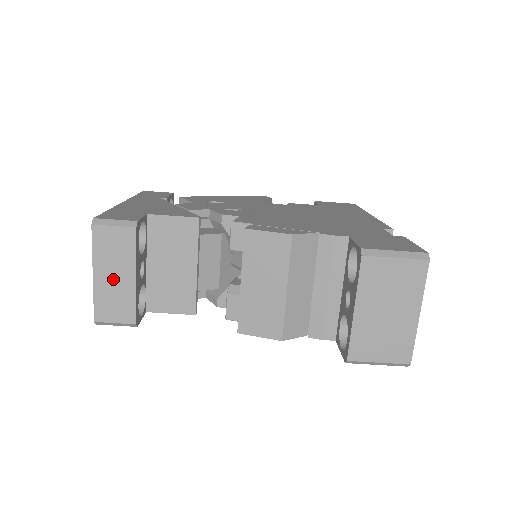
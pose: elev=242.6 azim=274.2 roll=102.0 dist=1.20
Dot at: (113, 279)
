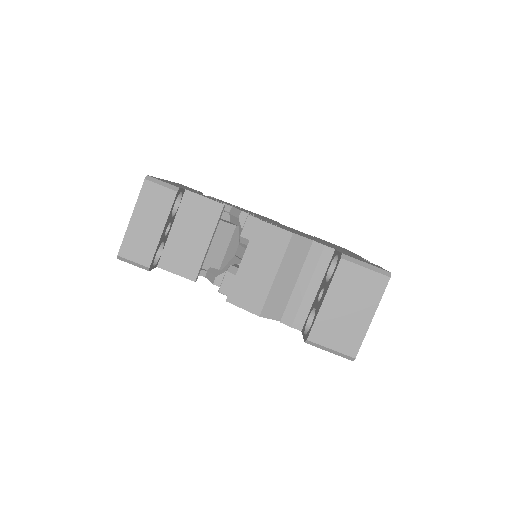
Dot at: (145, 226)
